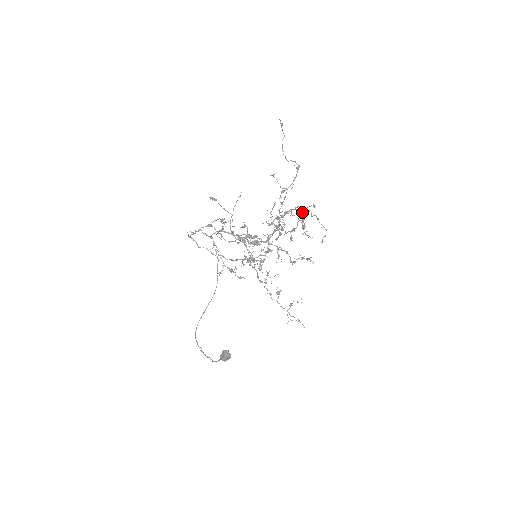
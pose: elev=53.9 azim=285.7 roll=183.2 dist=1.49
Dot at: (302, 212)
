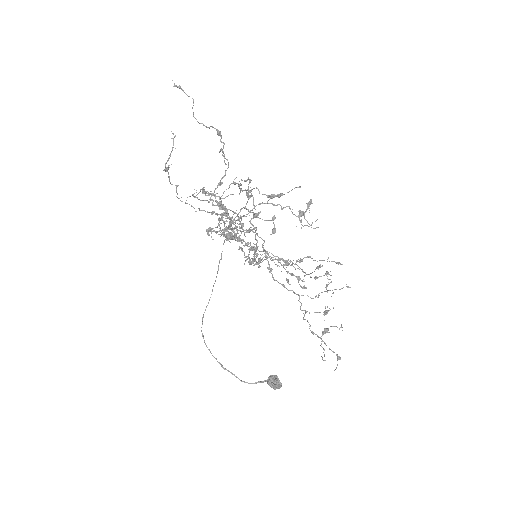
Dot at: occluded
